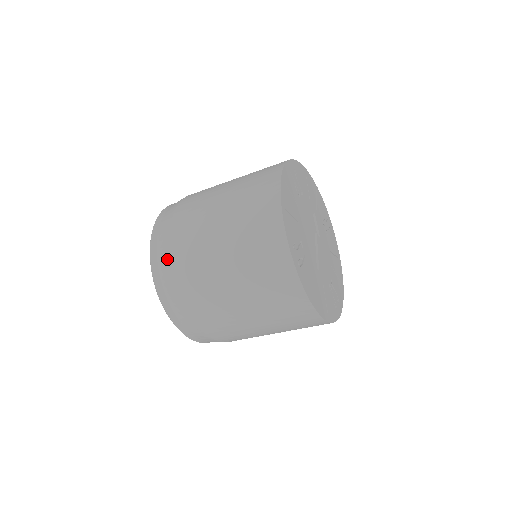
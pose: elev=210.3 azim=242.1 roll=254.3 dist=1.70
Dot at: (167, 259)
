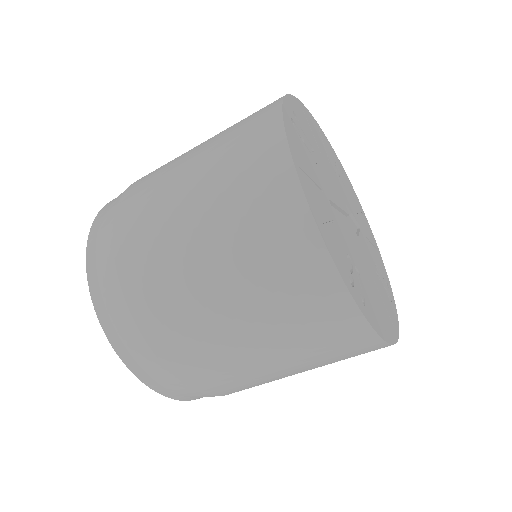
Dot at: occluded
